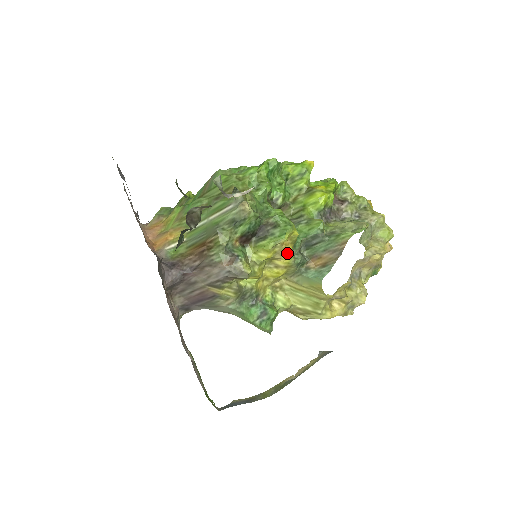
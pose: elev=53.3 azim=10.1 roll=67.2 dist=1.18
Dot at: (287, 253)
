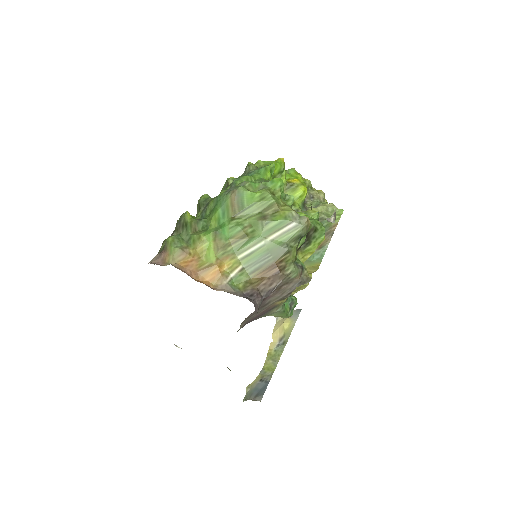
Dot at: occluded
